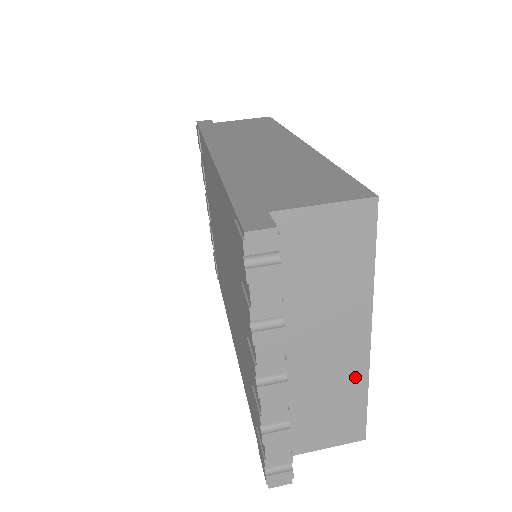
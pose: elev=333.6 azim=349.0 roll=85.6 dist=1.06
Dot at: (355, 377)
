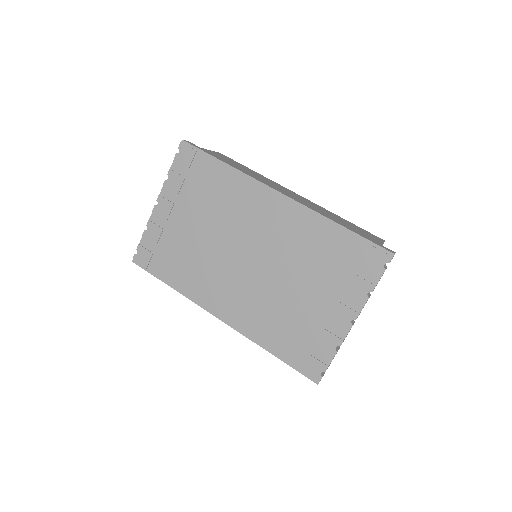
Dot at: occluded
